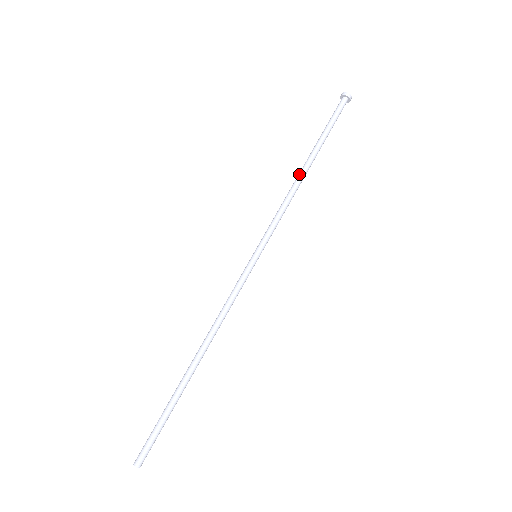
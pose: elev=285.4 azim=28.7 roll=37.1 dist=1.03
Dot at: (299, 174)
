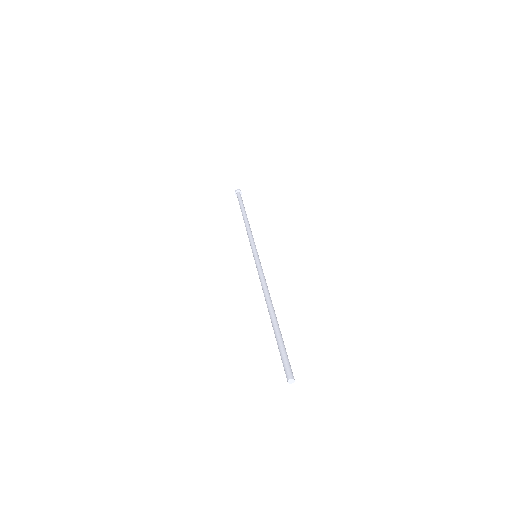
Dot at: (244, 222)
